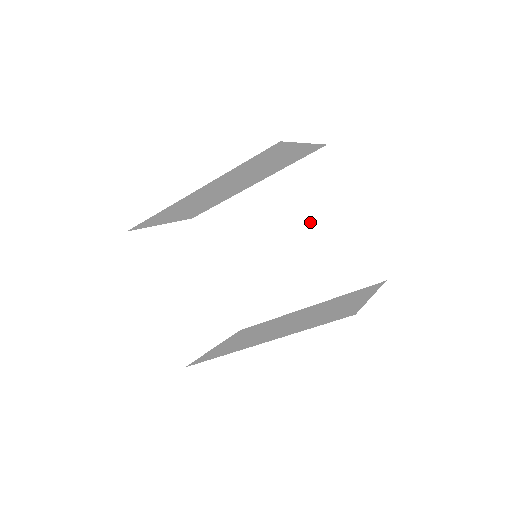
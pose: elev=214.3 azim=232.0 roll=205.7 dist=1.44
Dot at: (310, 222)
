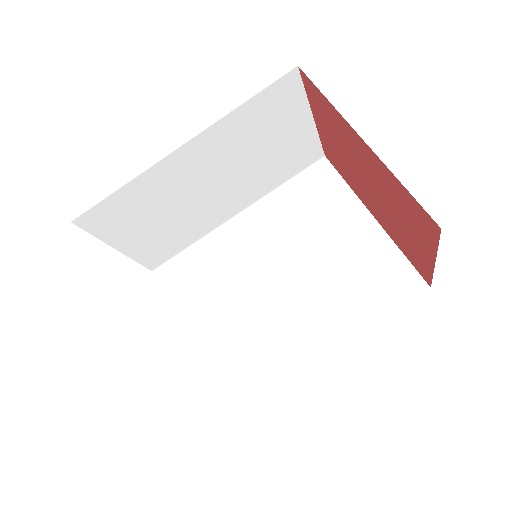
Dot at: (315, 240)
